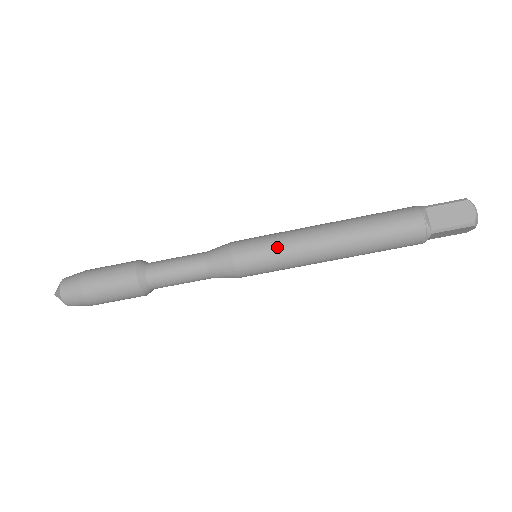
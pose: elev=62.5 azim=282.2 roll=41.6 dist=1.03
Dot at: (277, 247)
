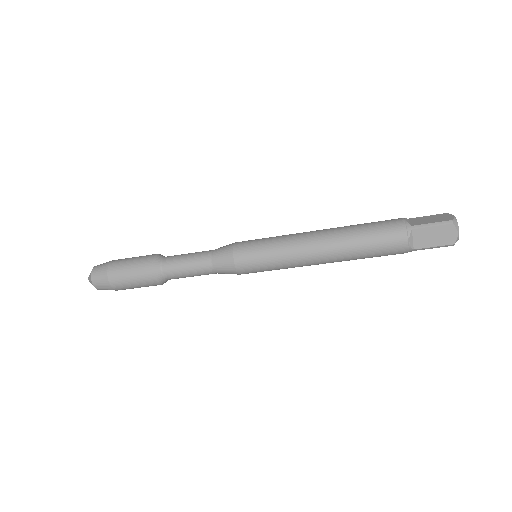
Dot at: (274, 260)
